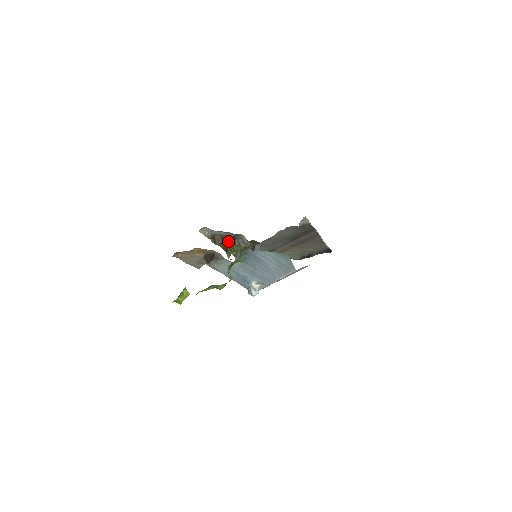
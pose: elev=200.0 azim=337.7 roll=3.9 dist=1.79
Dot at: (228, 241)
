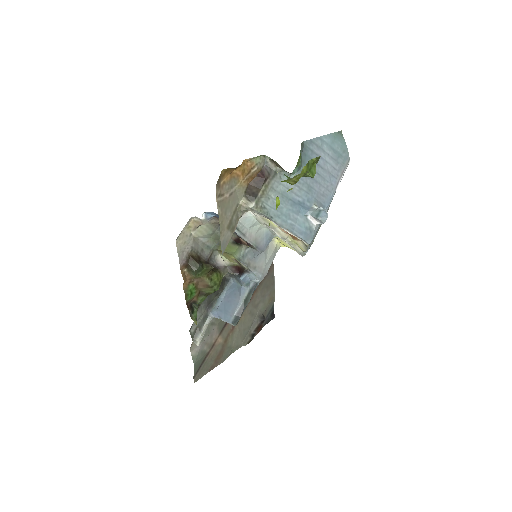
Dot at: (207, 263)
